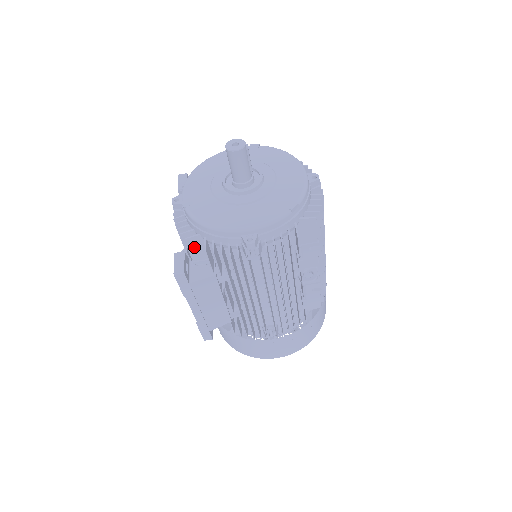
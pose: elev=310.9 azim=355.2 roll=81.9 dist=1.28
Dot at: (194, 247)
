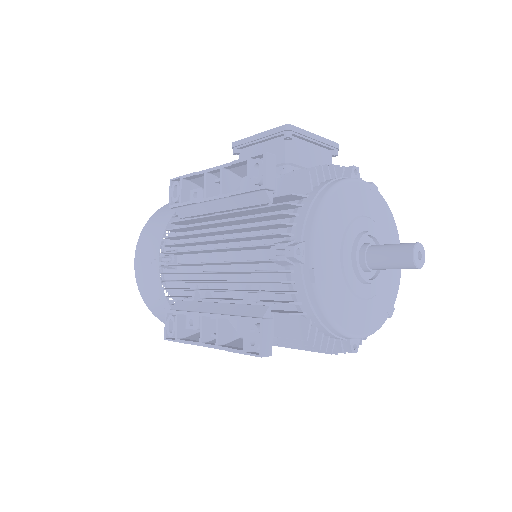
Dot at: occluded
